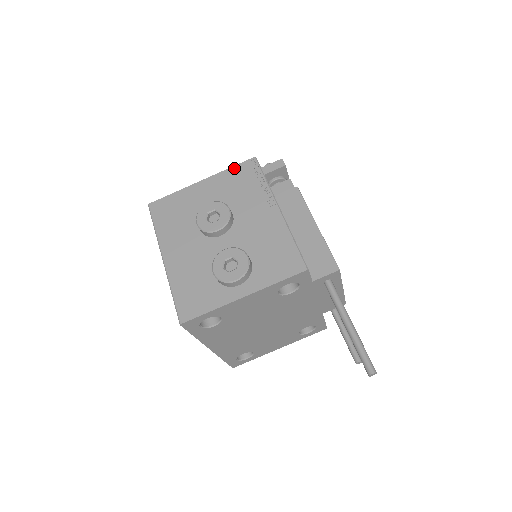
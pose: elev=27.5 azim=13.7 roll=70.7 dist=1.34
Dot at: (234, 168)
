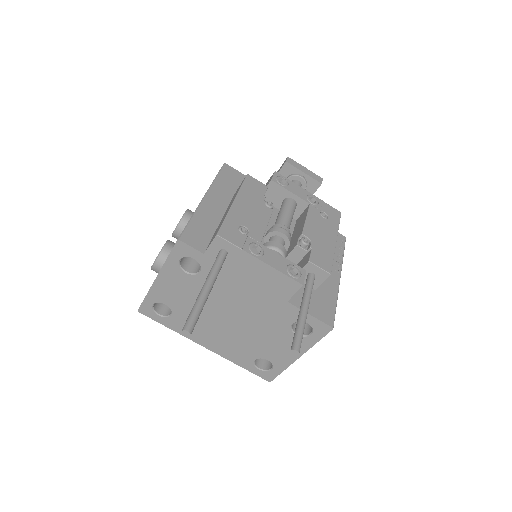
Dot at: occluded
